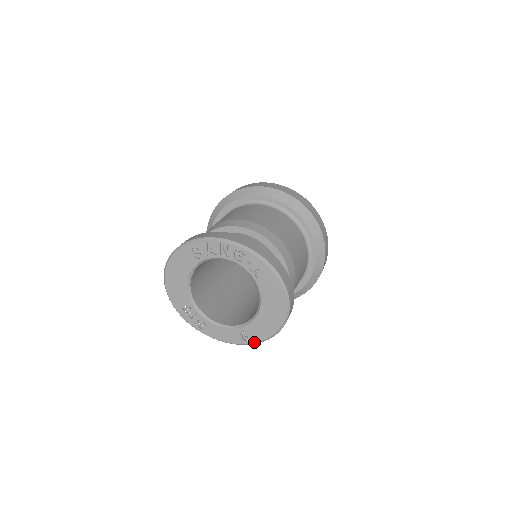
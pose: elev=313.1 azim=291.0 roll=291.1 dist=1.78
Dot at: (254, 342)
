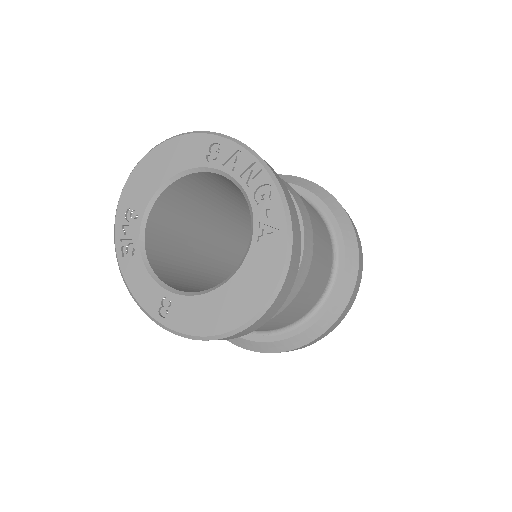
Dot at: (169, 326)
